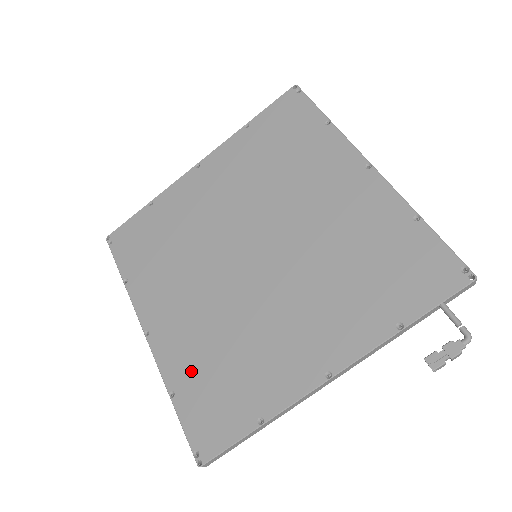
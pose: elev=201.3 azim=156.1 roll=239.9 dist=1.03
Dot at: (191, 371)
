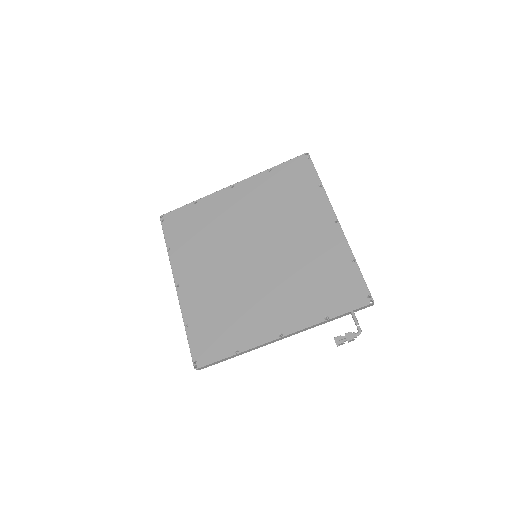
Dot at: (201, 315)
